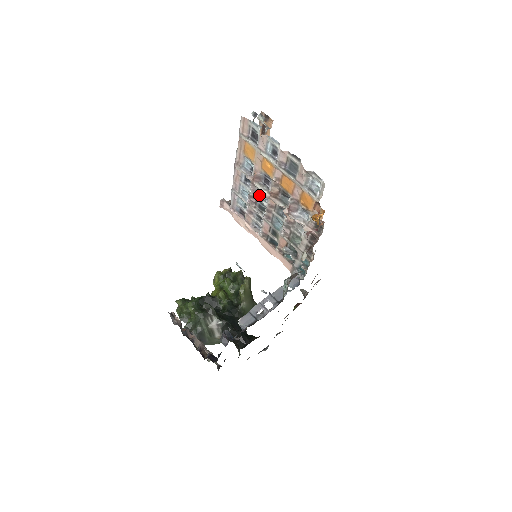
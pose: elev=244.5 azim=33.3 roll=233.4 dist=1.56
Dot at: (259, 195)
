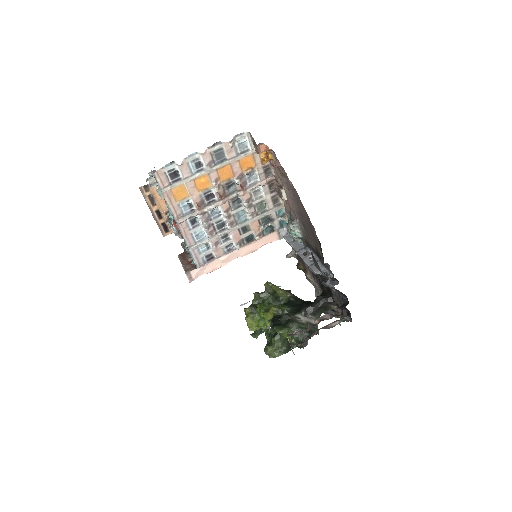
Dot at: (212, 218)
